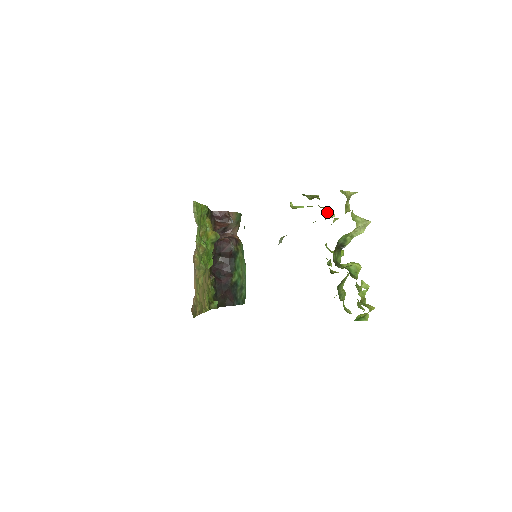
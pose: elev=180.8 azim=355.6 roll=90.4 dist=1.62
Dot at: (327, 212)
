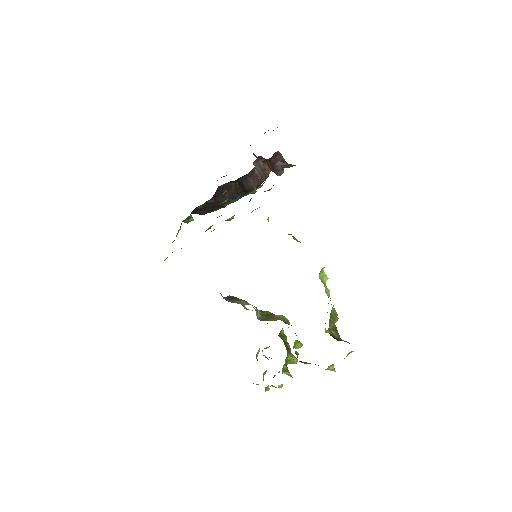
Dot at: occluded
